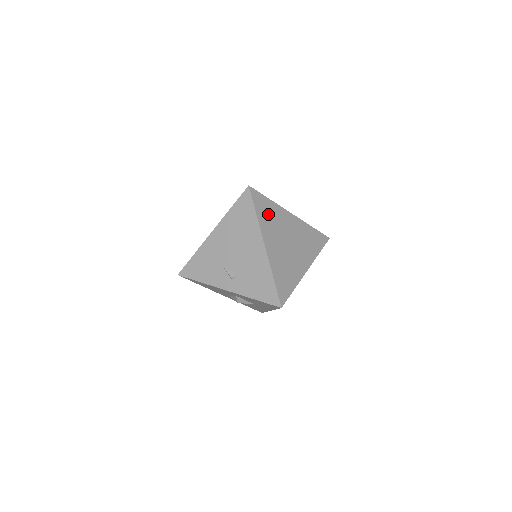
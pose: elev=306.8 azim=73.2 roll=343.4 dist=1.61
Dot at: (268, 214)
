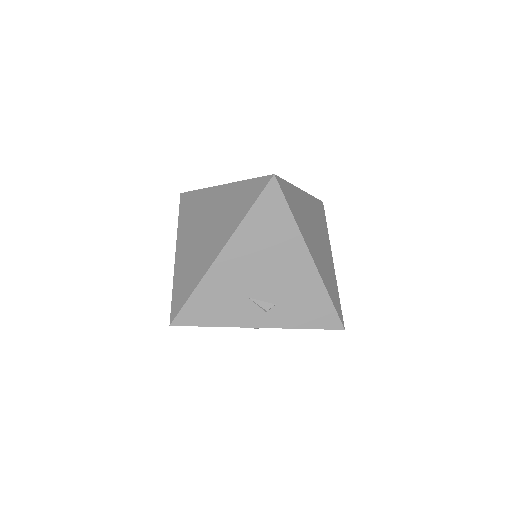
Dot at: (296, 207)
